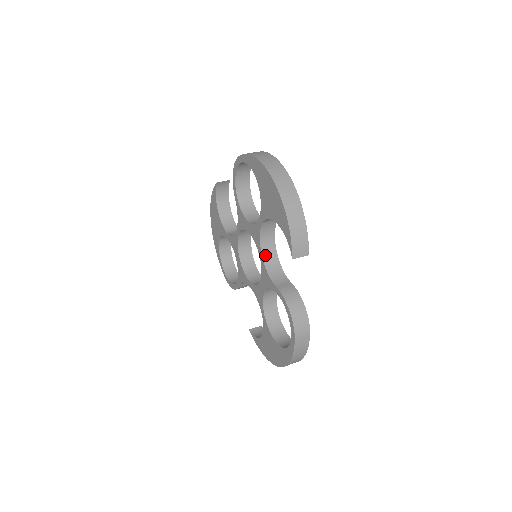
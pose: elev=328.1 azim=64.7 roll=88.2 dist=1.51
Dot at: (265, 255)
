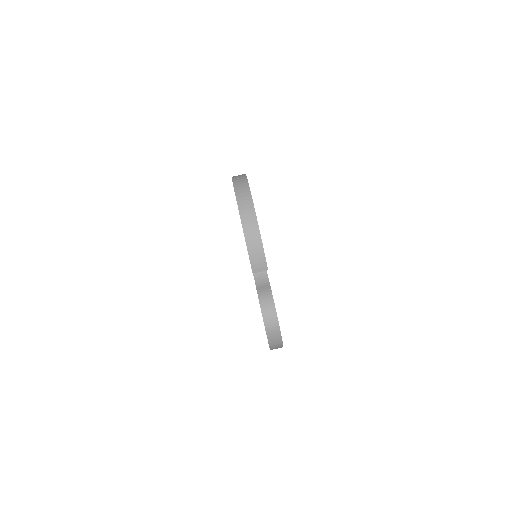
Dot at: occluded
